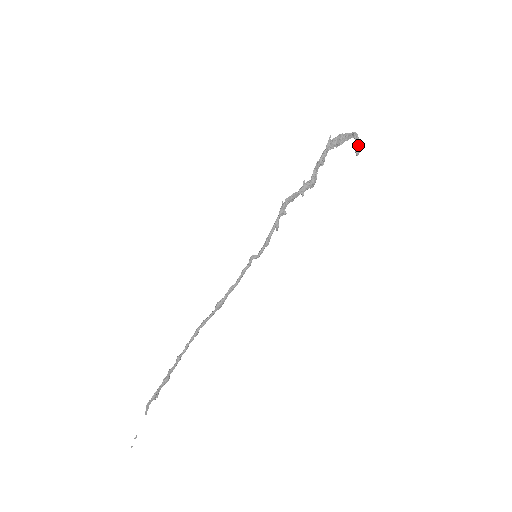
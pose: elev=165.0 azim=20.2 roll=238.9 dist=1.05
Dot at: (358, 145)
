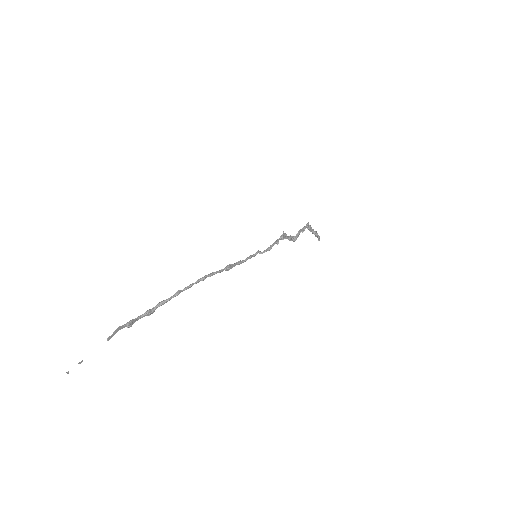
Dot at: (319, 237)
